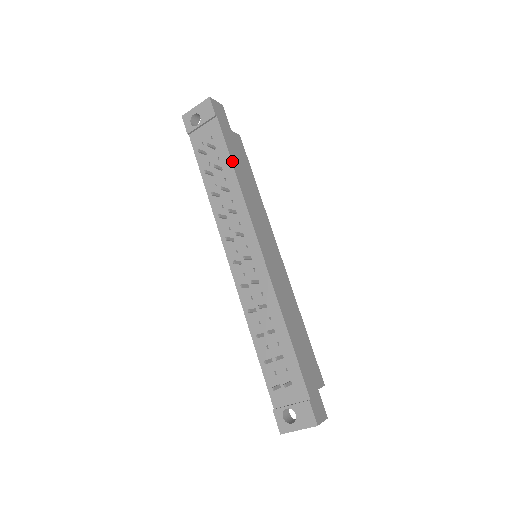
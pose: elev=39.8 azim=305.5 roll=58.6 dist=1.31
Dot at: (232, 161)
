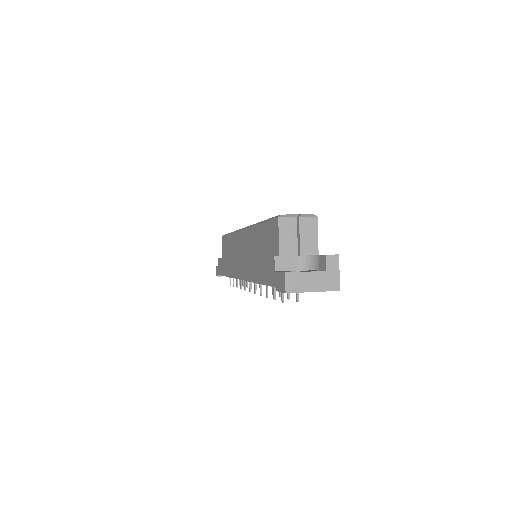
Dot at: occluded
